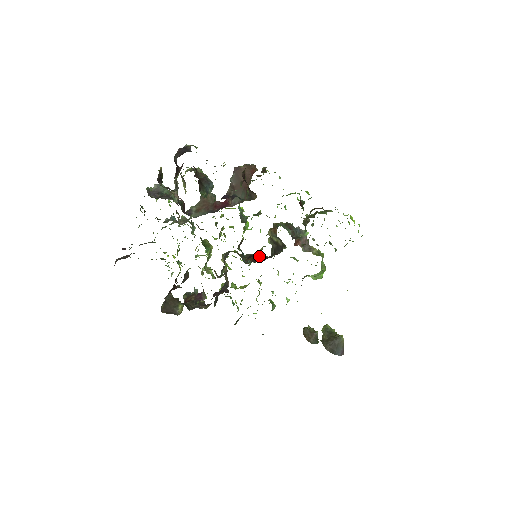
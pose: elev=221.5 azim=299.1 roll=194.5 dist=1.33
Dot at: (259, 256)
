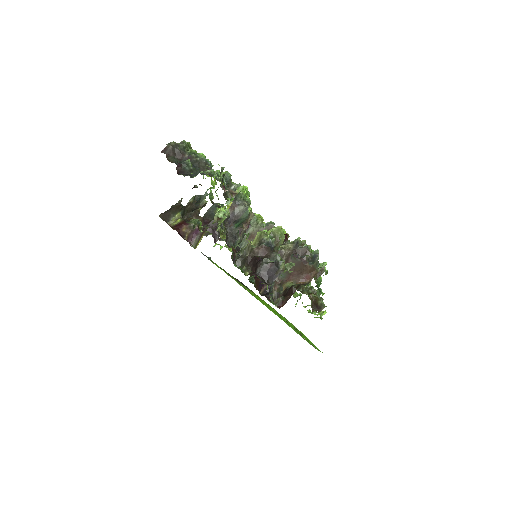
Dot at: occluded
